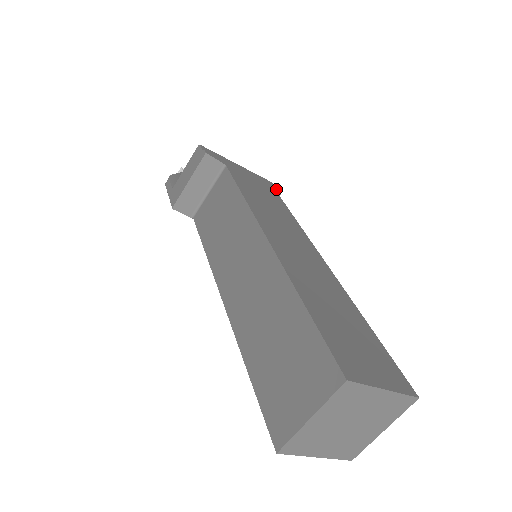
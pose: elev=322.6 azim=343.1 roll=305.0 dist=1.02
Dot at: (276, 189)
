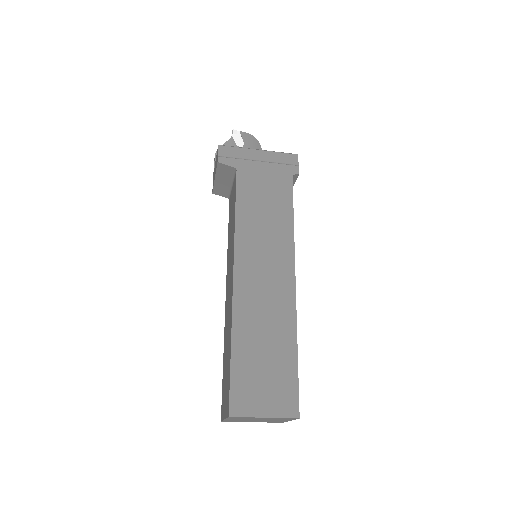
Dot at: (294, 170)
